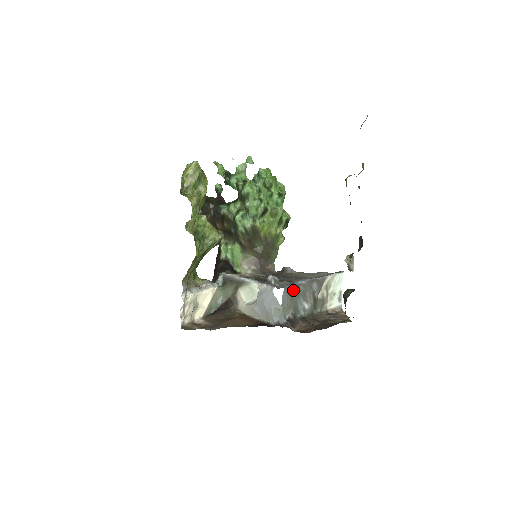
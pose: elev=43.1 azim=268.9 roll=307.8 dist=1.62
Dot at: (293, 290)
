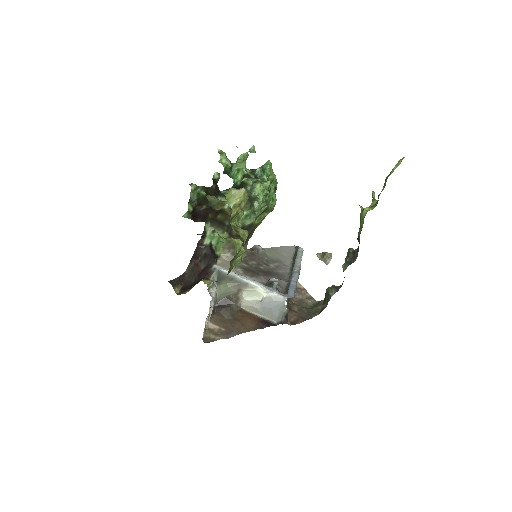
Dot at: occluded
